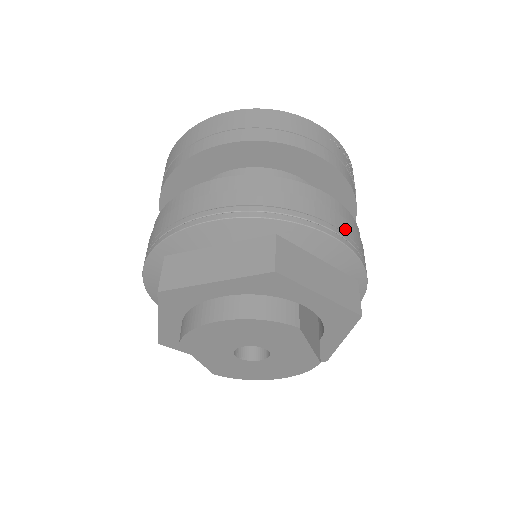
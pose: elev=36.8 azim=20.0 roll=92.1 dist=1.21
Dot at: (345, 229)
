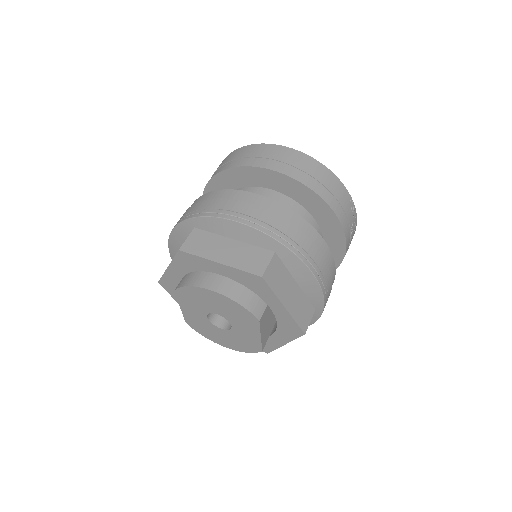
Dot at: (324, 271)
